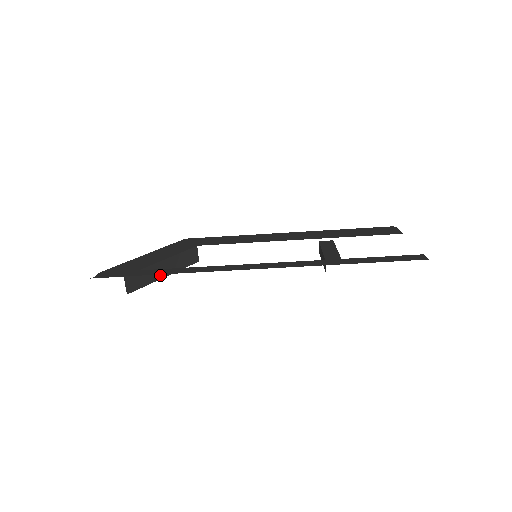
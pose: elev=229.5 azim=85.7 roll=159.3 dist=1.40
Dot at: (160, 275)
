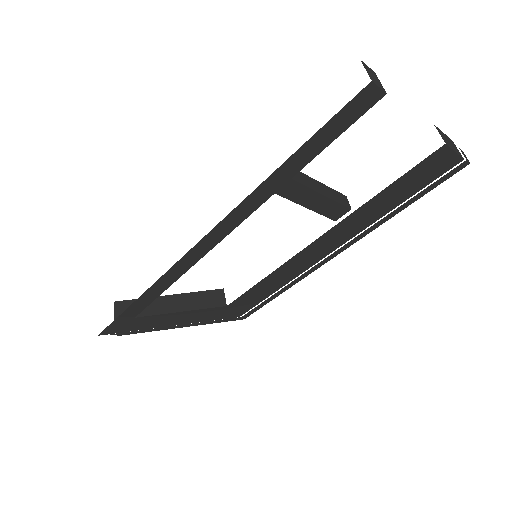
Dot at: (164, 310)
